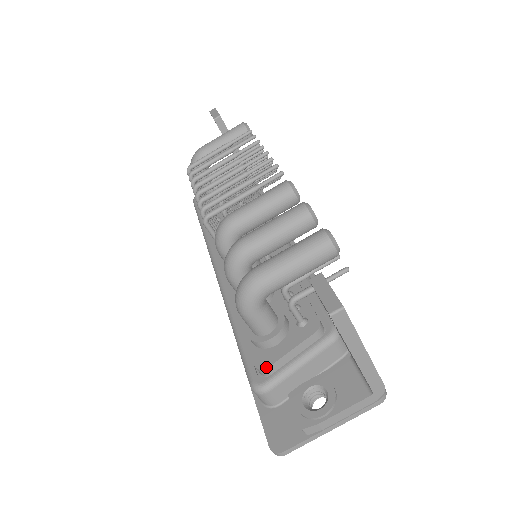
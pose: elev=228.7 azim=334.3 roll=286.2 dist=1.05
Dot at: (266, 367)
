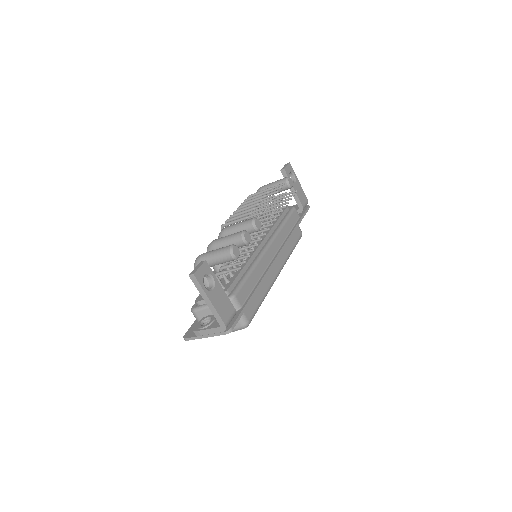
Dot at: (197, 301)
